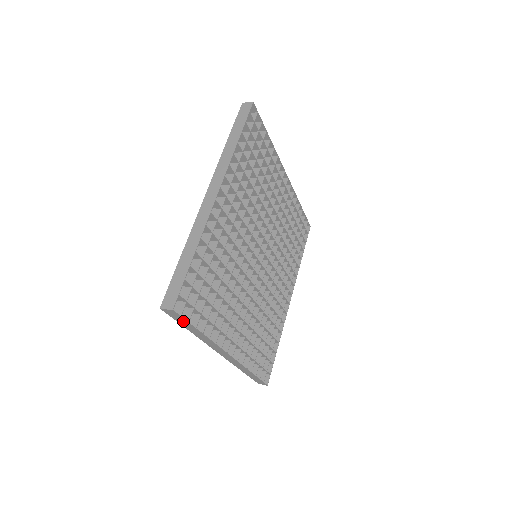
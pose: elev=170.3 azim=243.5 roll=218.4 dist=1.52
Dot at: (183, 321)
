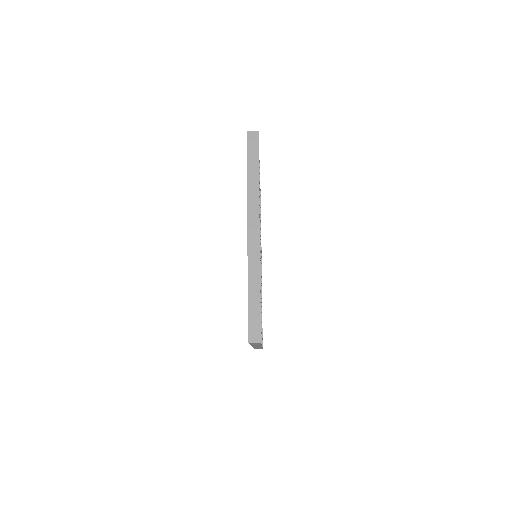
Dot at: (255, 152)
